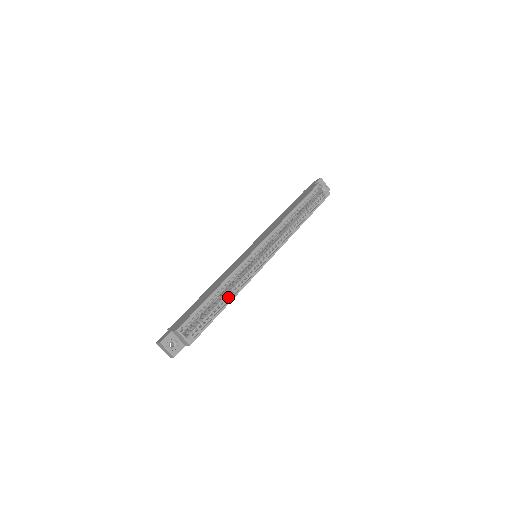
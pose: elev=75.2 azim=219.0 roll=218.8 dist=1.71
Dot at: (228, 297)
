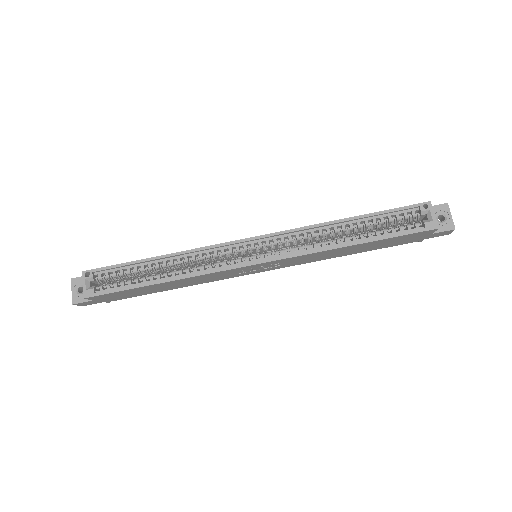
Dot at: (169, 276)
